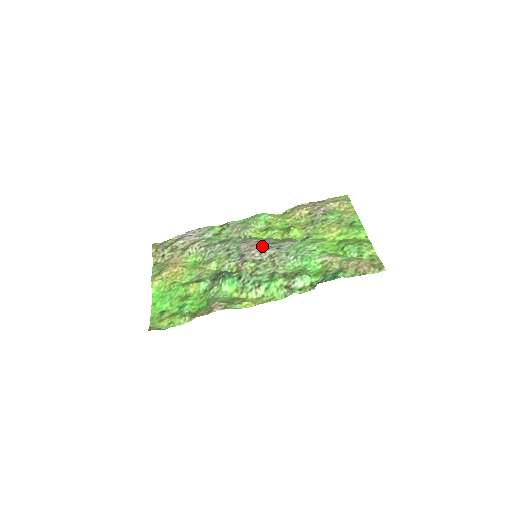
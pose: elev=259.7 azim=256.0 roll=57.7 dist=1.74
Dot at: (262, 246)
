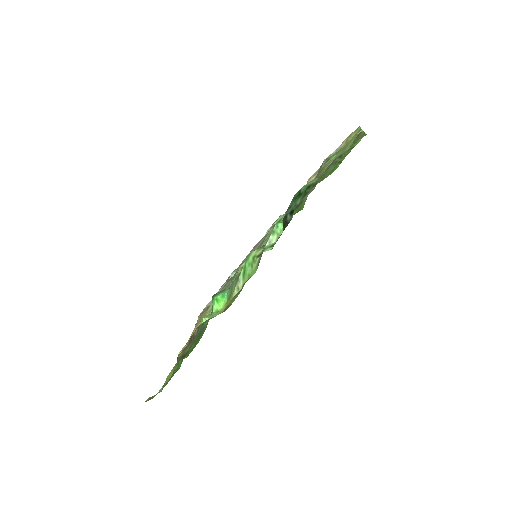
Dot at: (259, 241)
